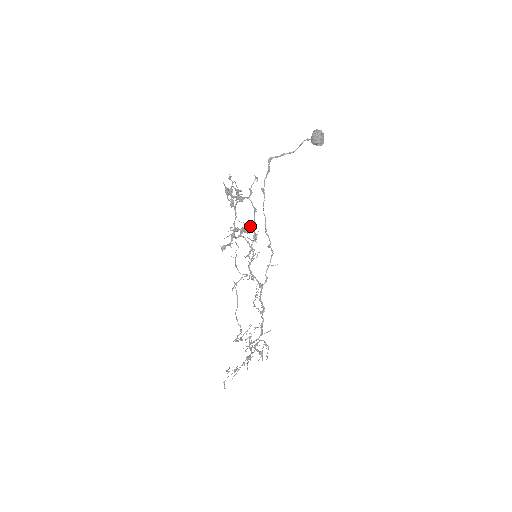
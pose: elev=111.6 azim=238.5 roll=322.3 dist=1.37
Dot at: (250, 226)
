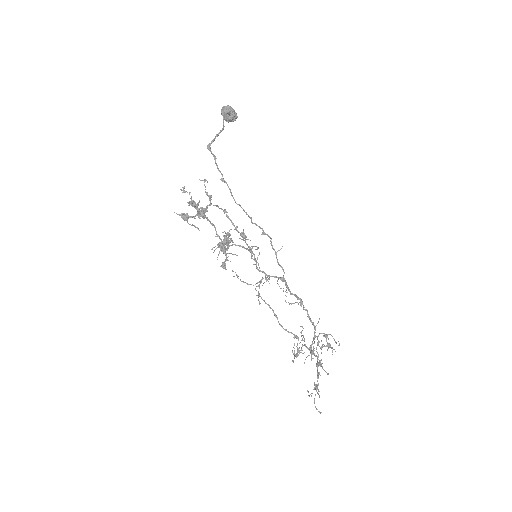
Dot at: (229, 234)
